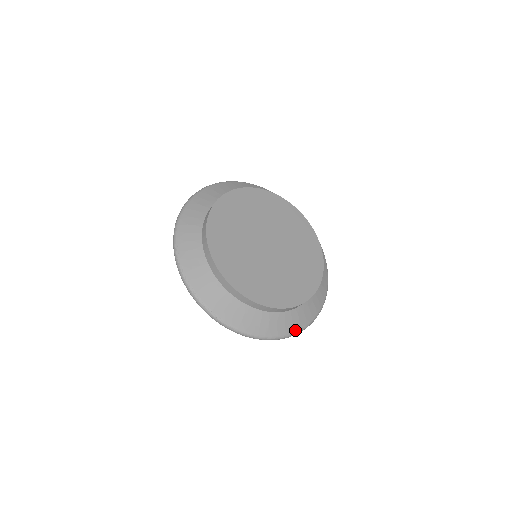
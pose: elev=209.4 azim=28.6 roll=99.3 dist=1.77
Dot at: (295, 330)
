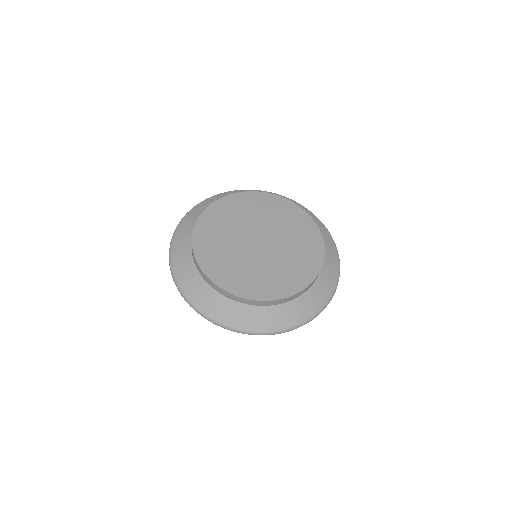
Dot at: (253, 328)
